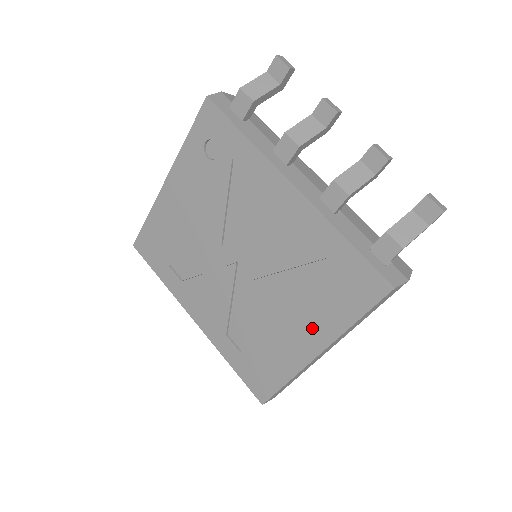
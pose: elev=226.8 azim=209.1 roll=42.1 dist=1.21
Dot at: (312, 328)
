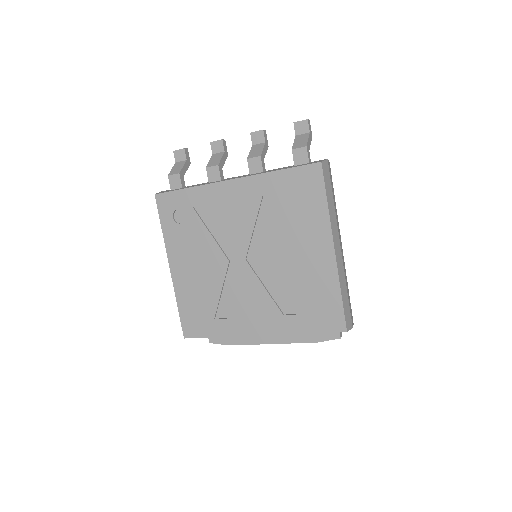
Dot at: (315, 238)
